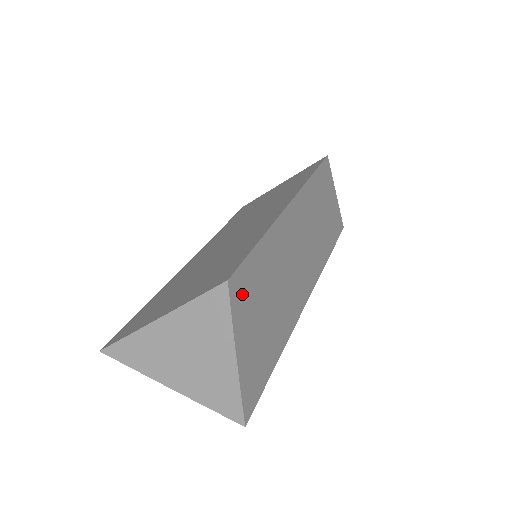
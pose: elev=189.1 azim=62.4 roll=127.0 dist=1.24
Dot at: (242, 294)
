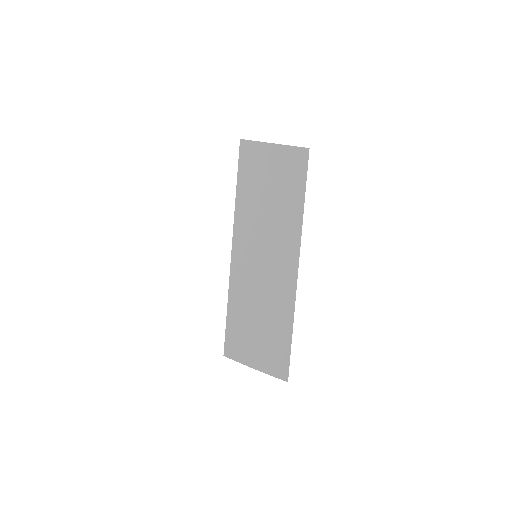
Dot at: (238, 347)
